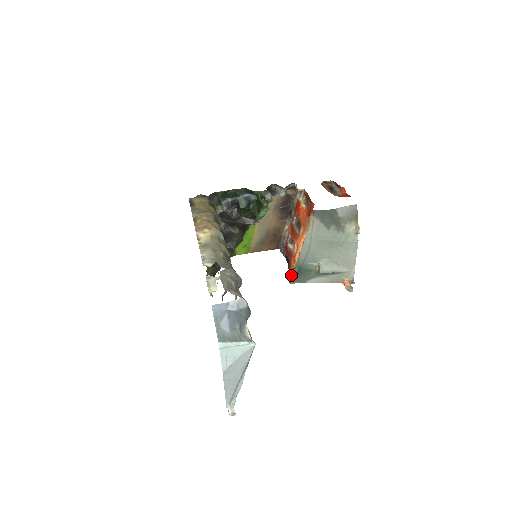
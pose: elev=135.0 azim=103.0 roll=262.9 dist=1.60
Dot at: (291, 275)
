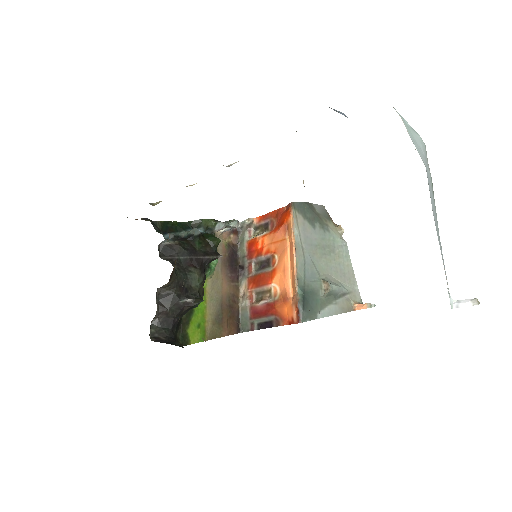
Dot at: (295, 311)
